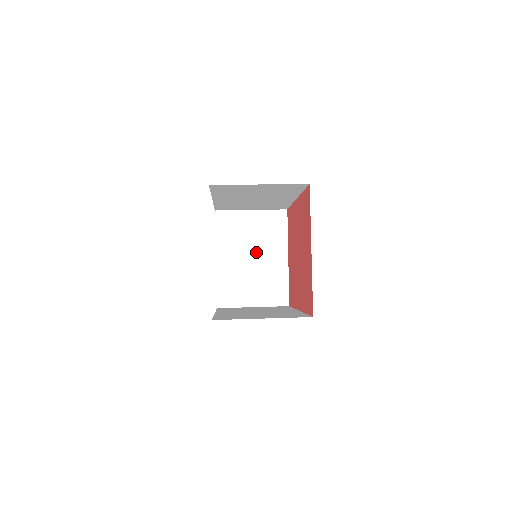
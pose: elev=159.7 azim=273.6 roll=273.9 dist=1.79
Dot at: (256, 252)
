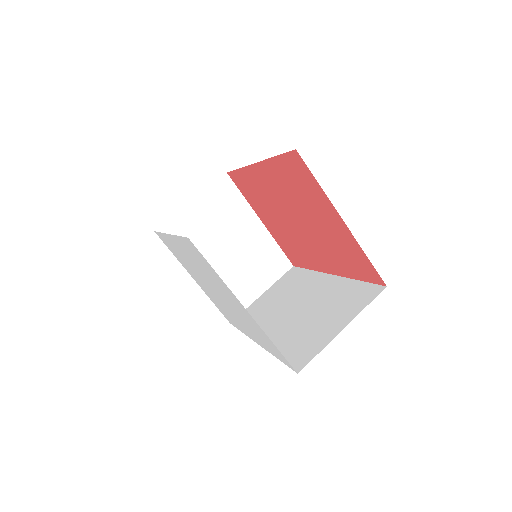
Dot at: (227, 240)
